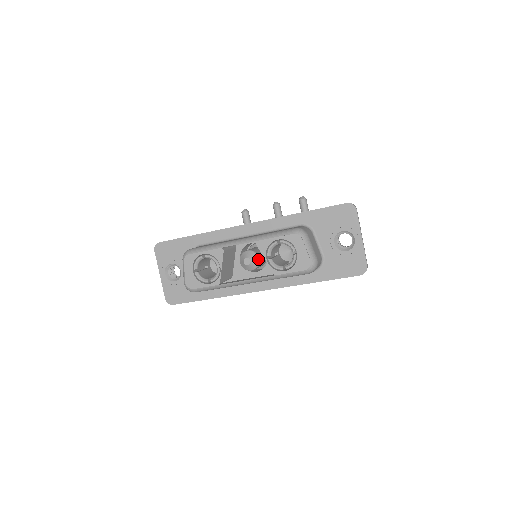
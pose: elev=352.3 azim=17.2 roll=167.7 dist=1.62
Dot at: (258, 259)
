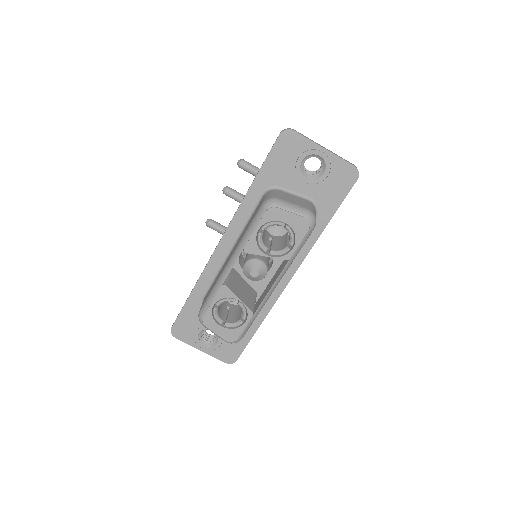
Dot at: (261, 261)
